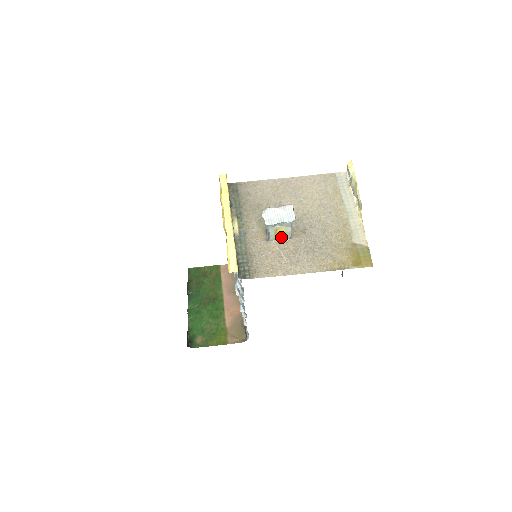
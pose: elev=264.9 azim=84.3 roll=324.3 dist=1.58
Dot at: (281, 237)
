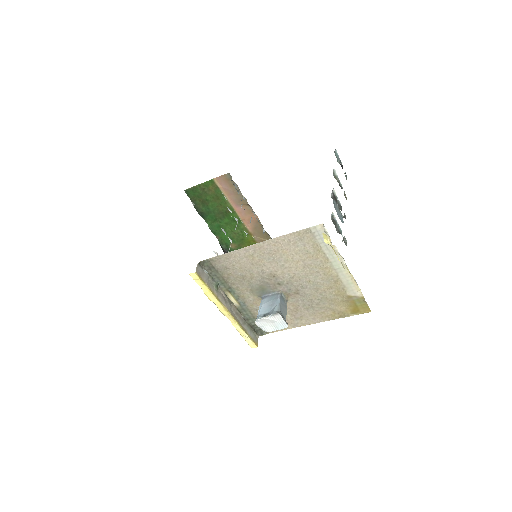
Dot at: occluded
